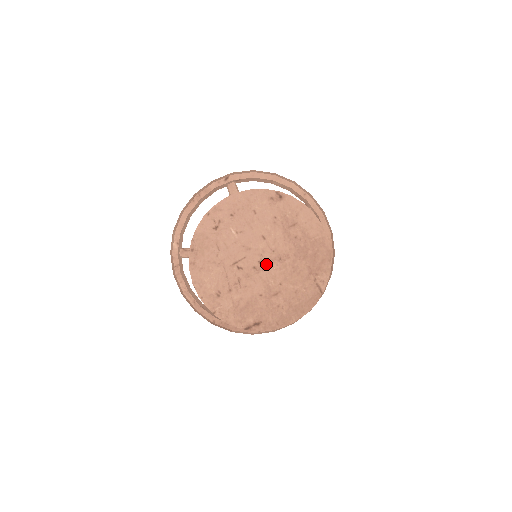
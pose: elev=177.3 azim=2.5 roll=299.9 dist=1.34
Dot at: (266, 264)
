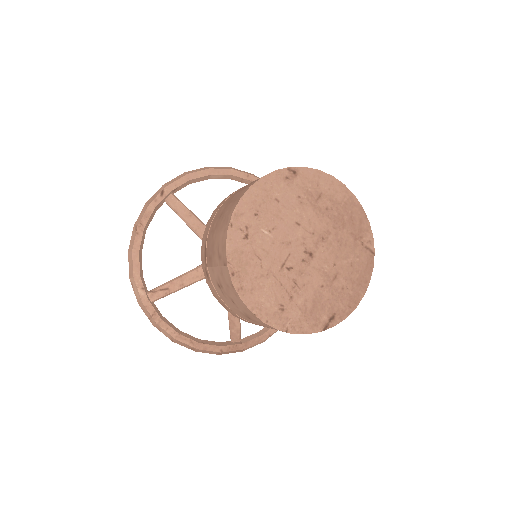
Dot at: (312, 251)
